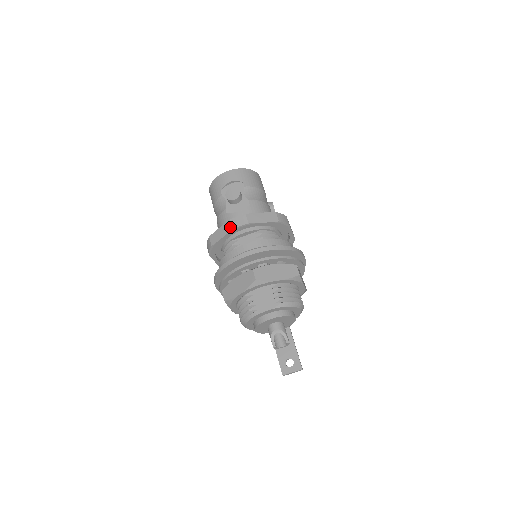
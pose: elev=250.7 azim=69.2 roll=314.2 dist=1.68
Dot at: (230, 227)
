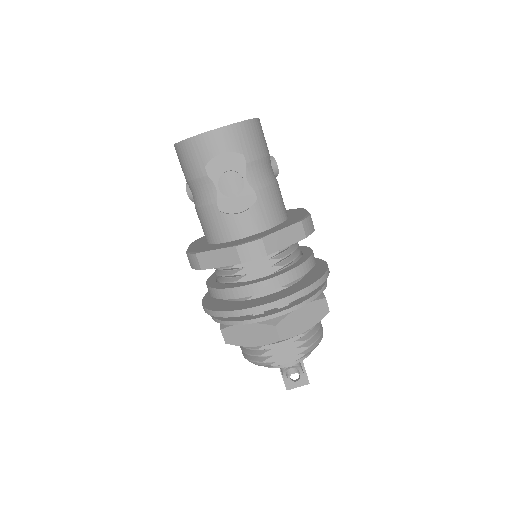
Dot at: (237, 259)
